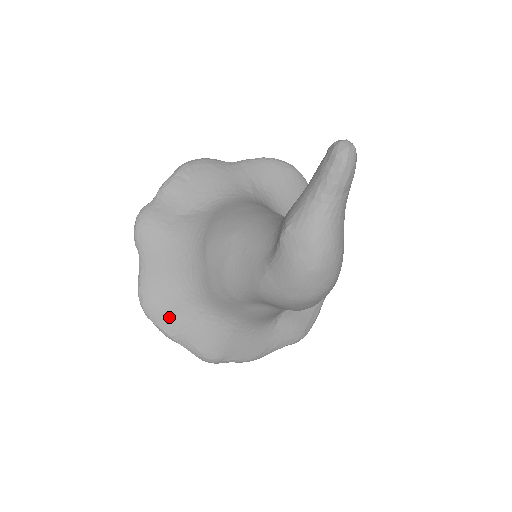
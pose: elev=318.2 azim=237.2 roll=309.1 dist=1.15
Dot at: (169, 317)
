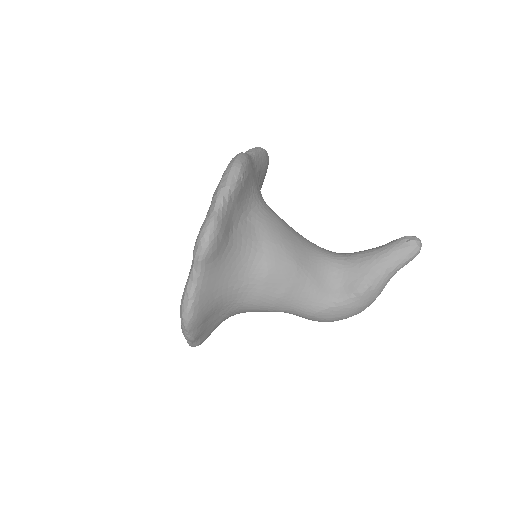
Dot at: (202, 325)
